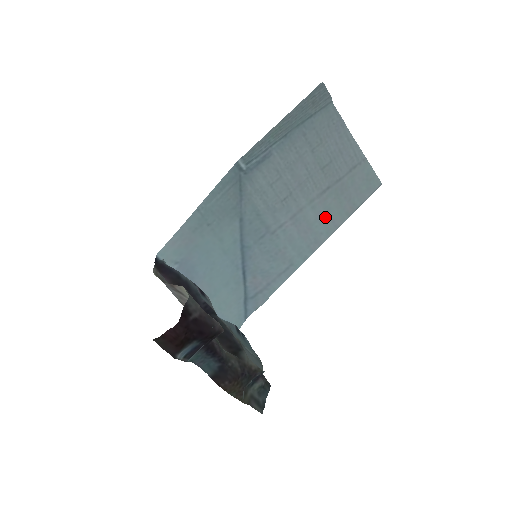
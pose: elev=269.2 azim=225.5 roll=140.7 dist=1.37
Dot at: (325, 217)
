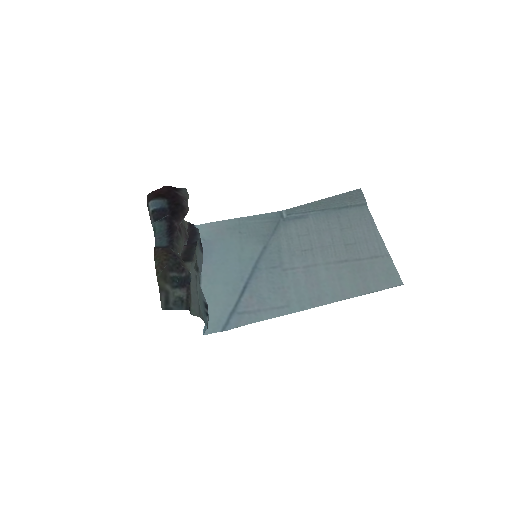
Dot at: (336, 283)
